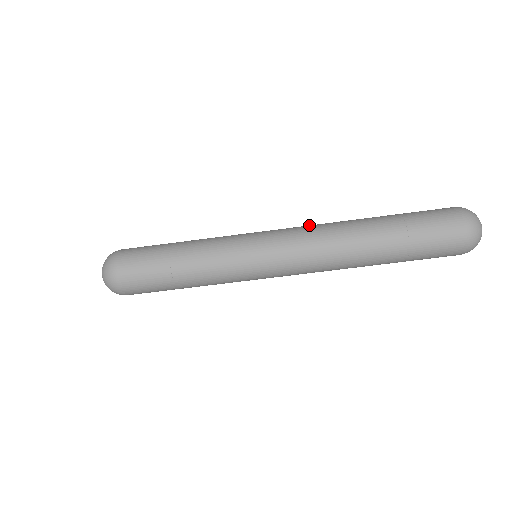
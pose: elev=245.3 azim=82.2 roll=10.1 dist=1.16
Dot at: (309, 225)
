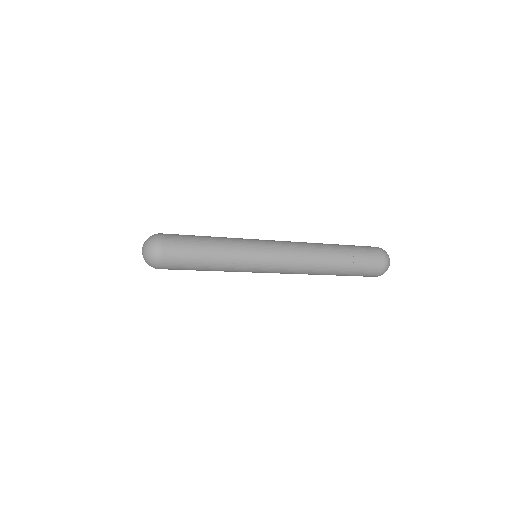
Dot at: (299, 252)
